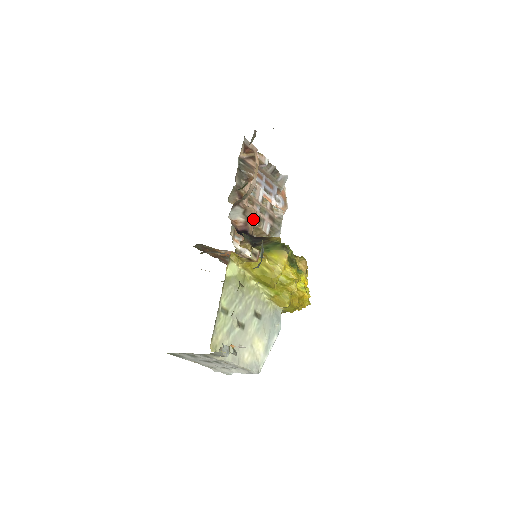
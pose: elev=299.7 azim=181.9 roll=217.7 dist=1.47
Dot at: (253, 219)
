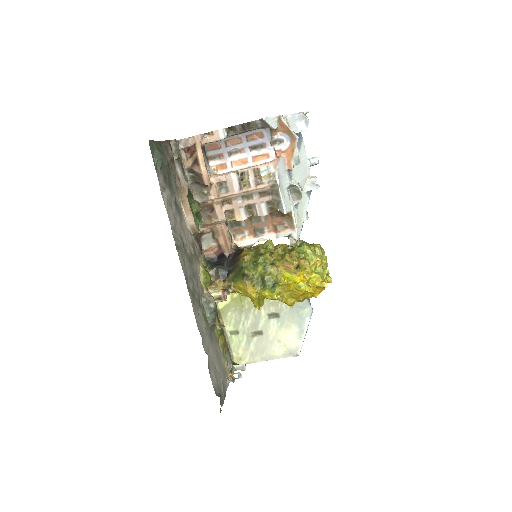
Dot at: (224, 237)
